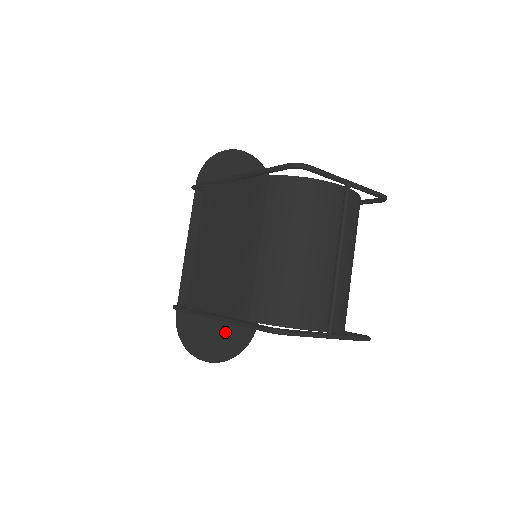
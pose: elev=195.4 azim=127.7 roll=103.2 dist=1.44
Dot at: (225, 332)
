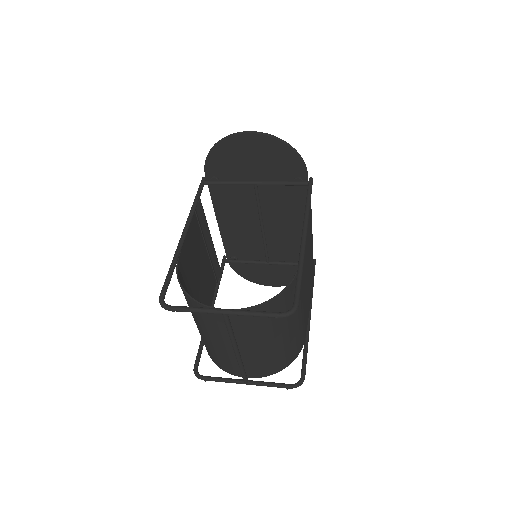
Dot at: (277, 271)
